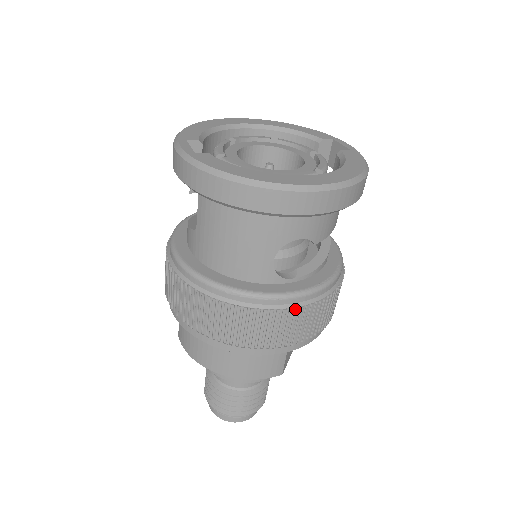
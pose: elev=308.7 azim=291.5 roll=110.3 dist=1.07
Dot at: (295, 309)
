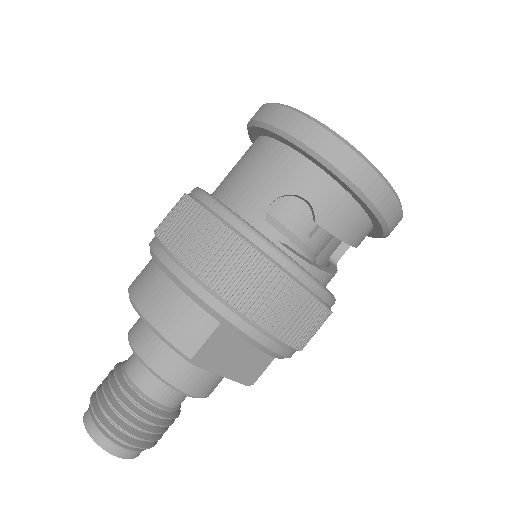
Dot at: (258, 253)
